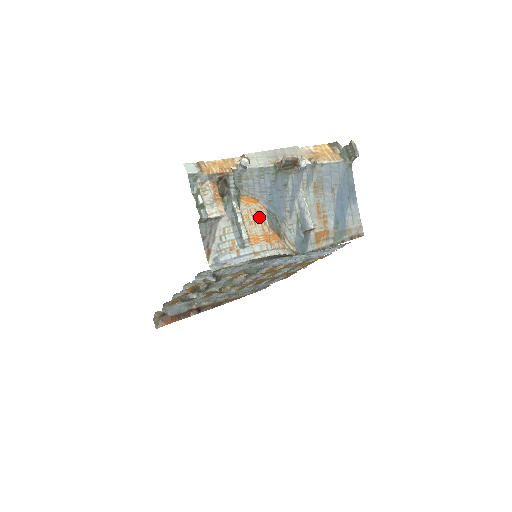
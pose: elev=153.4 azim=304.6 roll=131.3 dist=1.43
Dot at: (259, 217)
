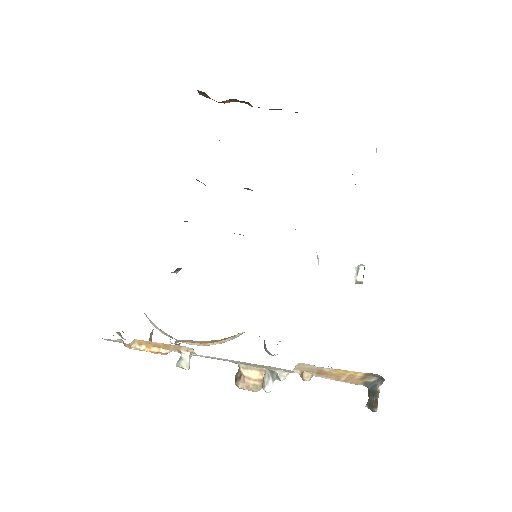
Dot at: (202, 342)
